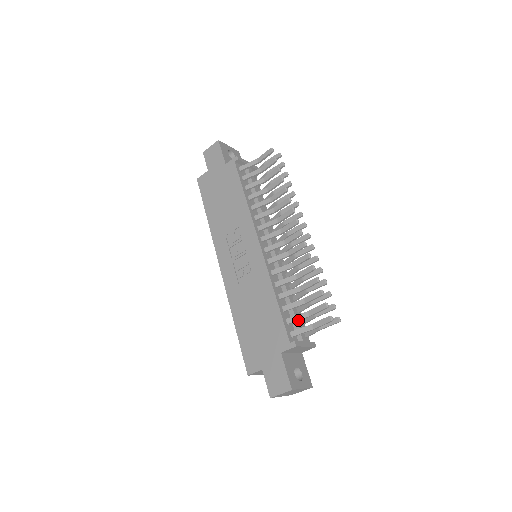
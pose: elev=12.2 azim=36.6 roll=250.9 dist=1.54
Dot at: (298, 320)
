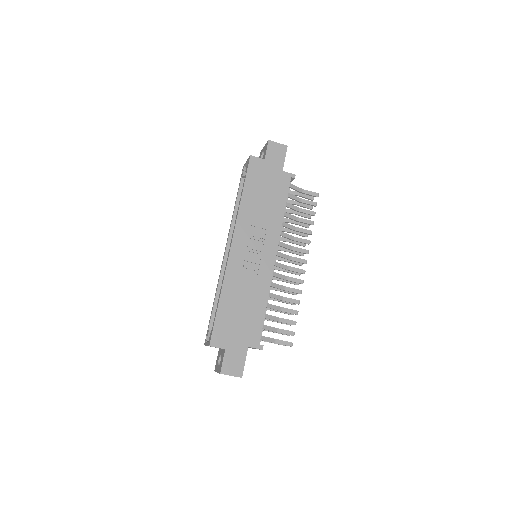
Dot at: (269, 330)
